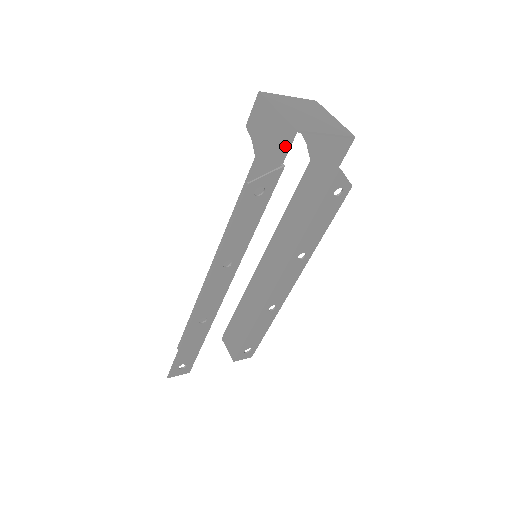
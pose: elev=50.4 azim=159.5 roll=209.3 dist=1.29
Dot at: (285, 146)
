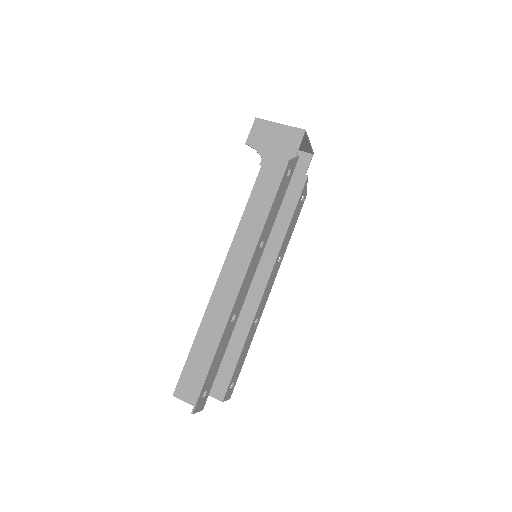
Dot at: (297, 142)
